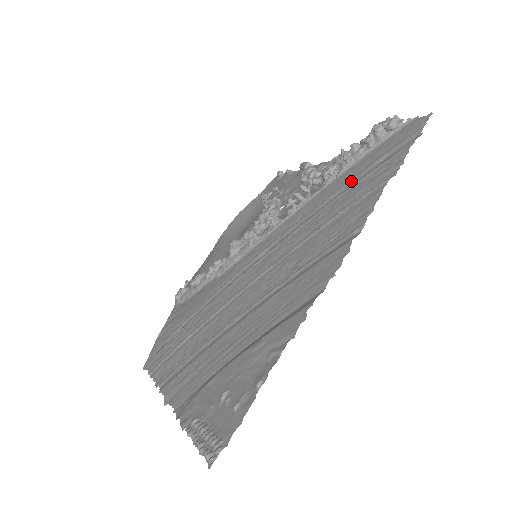
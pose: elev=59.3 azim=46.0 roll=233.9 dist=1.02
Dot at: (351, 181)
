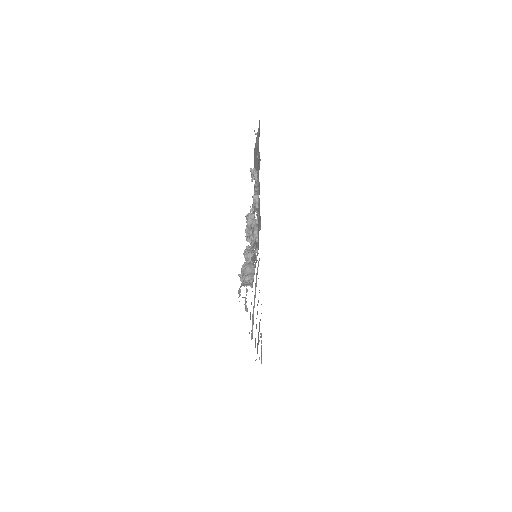
Dot at: occluded
